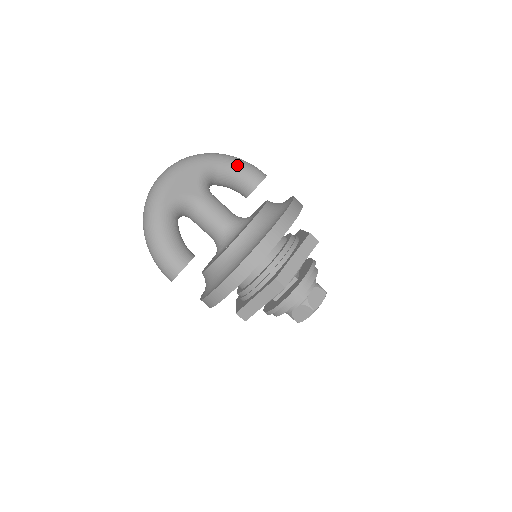
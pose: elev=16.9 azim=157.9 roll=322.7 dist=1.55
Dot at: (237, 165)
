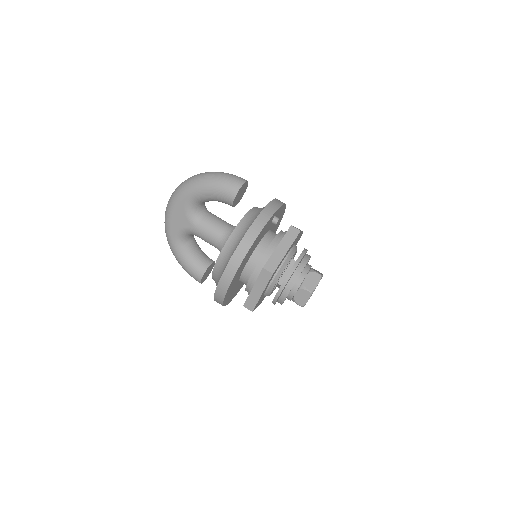
Dot at: (209, 191)
